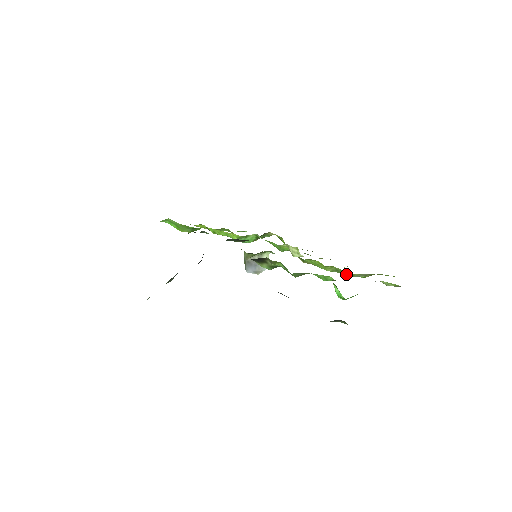
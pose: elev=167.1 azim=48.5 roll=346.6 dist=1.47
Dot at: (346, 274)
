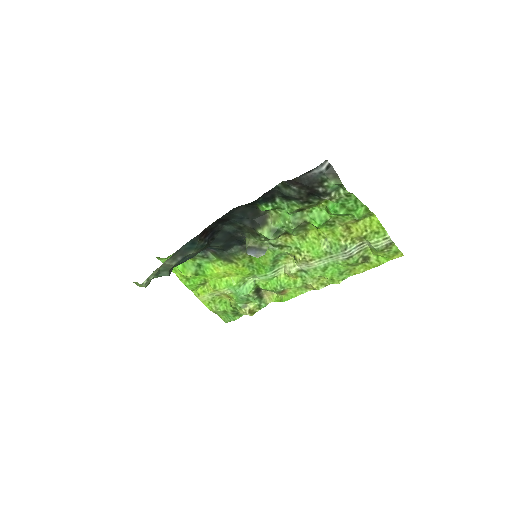
Dot at: (339, 250)
